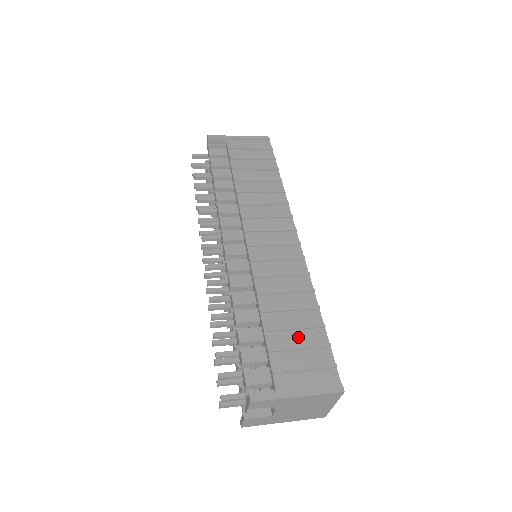
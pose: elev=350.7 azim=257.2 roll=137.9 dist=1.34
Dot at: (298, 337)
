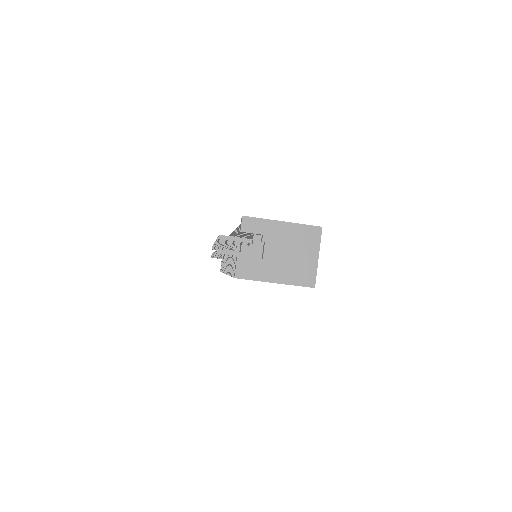
Dot at: occluded
